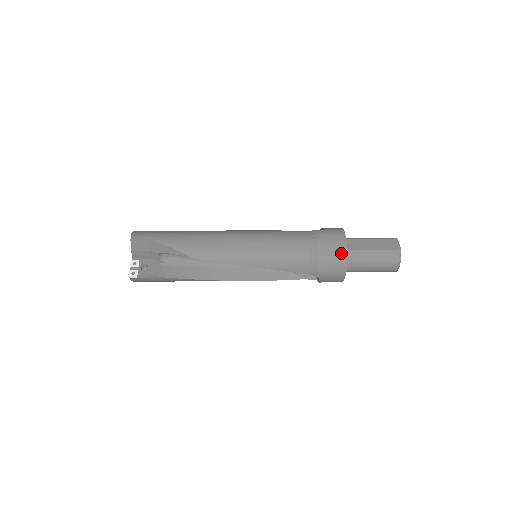
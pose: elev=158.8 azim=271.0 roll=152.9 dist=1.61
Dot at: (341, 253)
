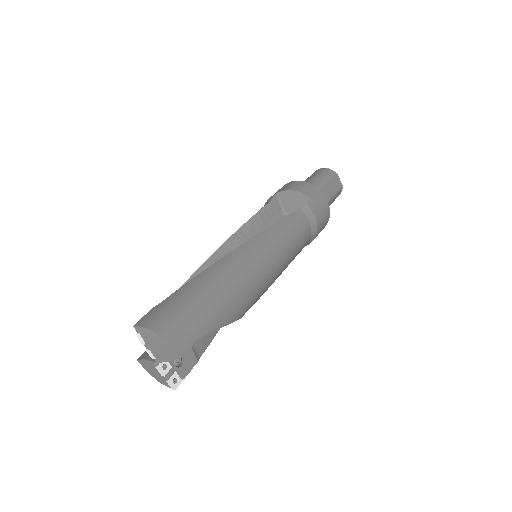
Dot at: (327, 221)
